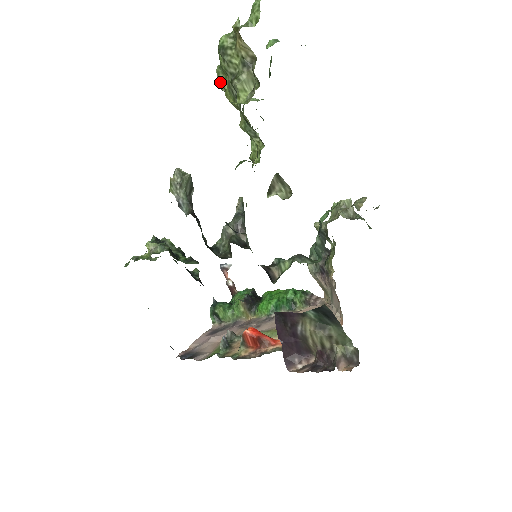
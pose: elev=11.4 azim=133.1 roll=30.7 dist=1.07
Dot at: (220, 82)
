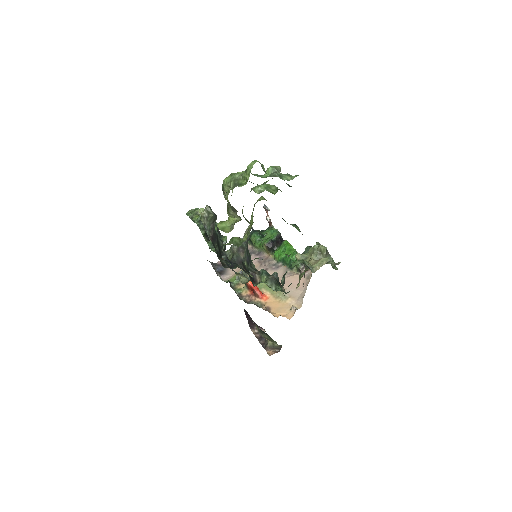
Dot at: occluded
